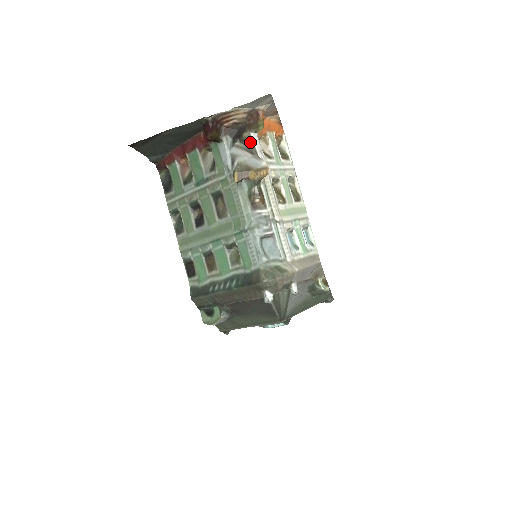
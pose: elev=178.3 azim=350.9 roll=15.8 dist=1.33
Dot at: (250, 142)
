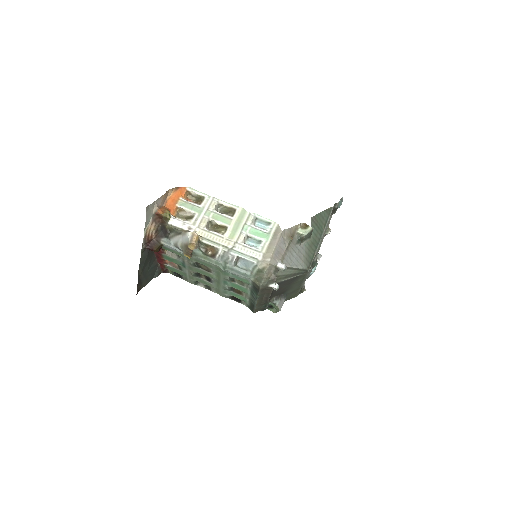
Dot at: (173, 228)
